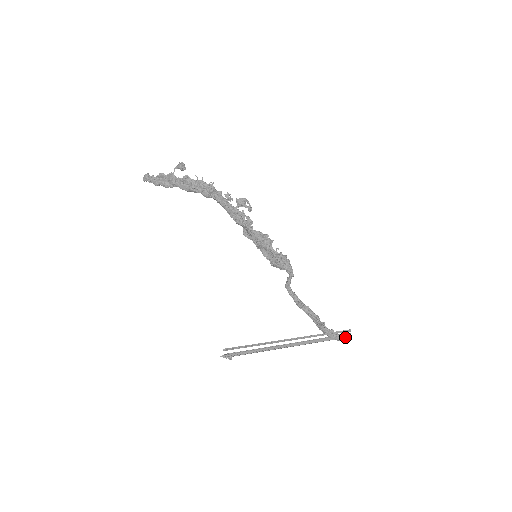
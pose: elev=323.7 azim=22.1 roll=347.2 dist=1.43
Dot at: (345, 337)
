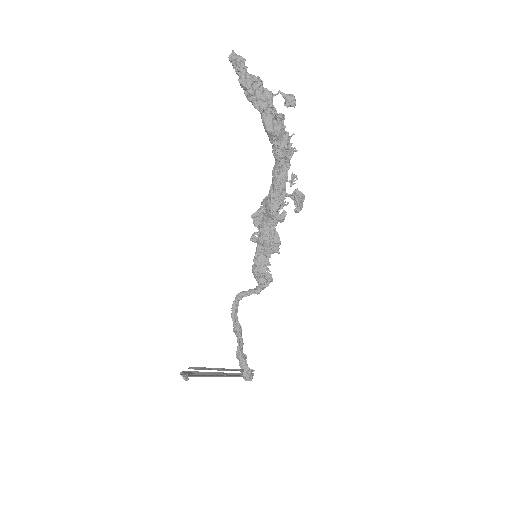
Dot at: occluded
